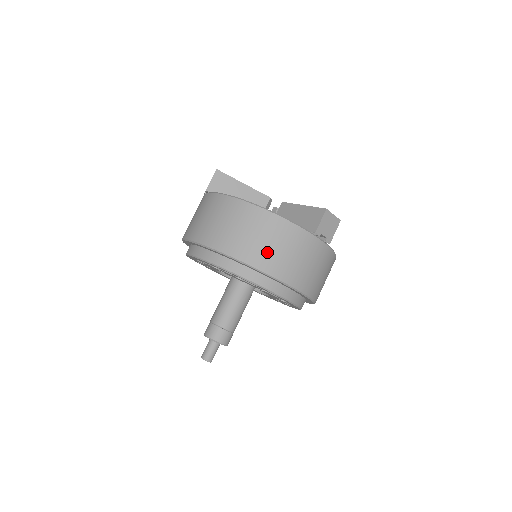
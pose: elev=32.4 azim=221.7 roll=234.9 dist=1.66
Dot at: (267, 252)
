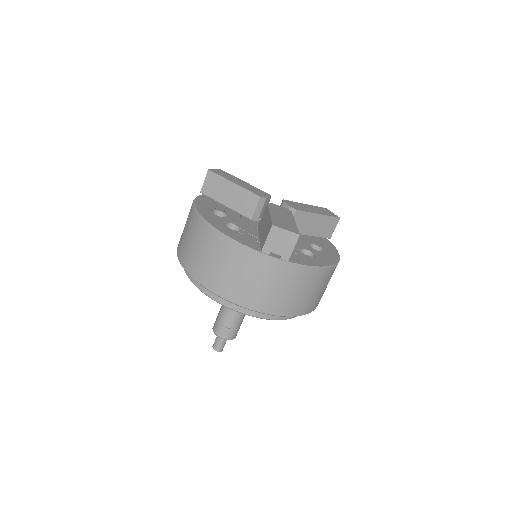
Dot at: (212, 271)
